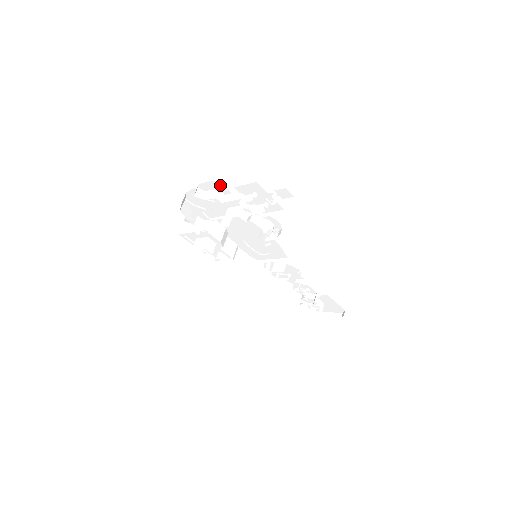
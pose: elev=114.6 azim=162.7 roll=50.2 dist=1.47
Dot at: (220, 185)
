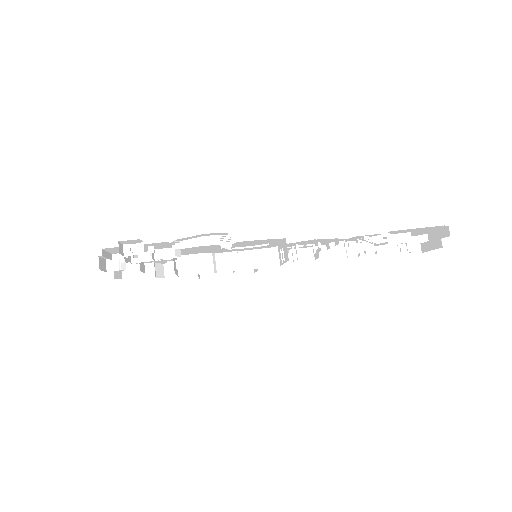
Dot at: occluded
